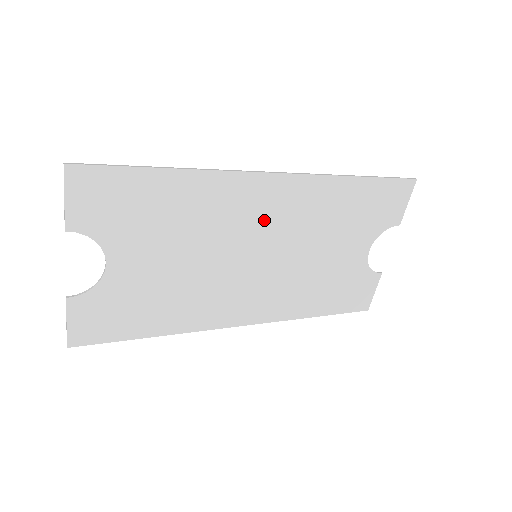
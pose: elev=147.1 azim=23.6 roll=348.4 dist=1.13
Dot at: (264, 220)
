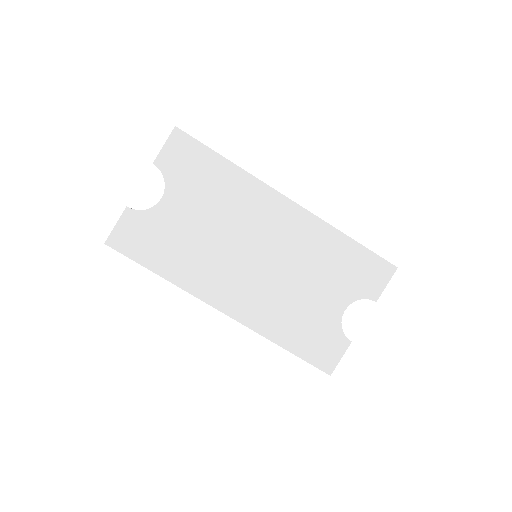
Dot at: (272, 230)
